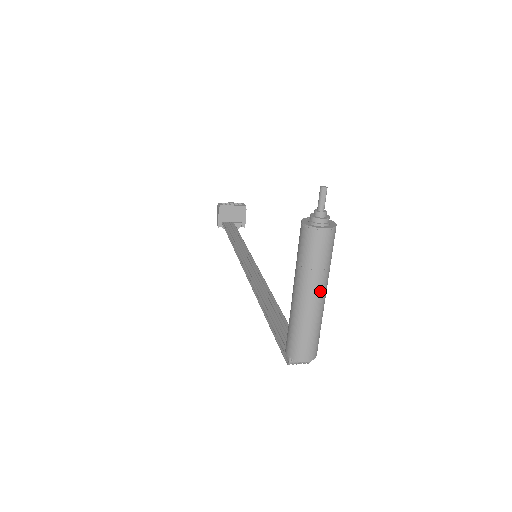
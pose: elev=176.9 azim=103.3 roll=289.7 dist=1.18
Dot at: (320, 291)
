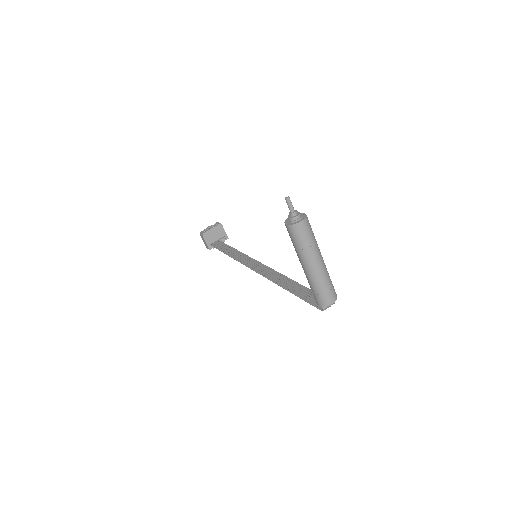
Dot at: (318, 257)
